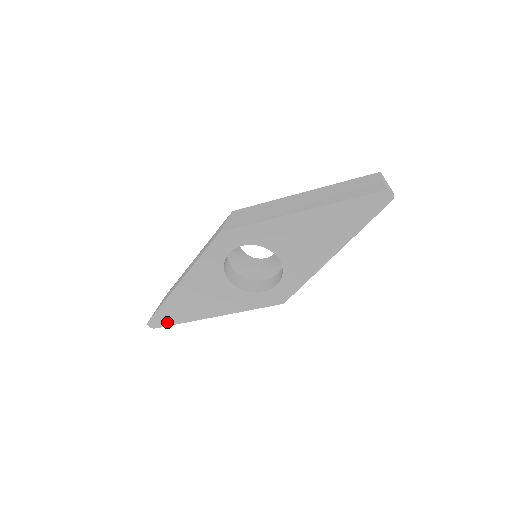
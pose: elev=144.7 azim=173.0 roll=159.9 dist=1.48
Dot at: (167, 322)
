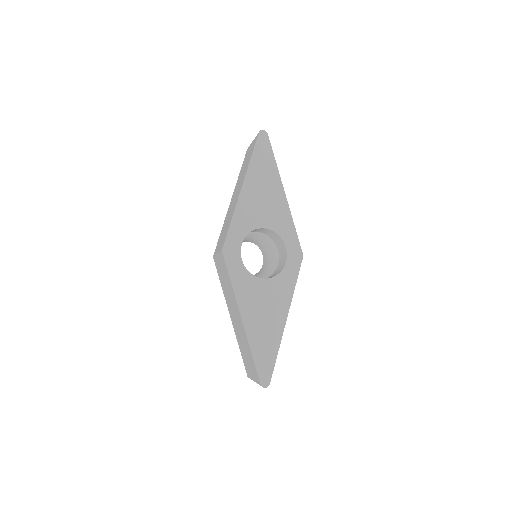
Dot at: (270, 366)
